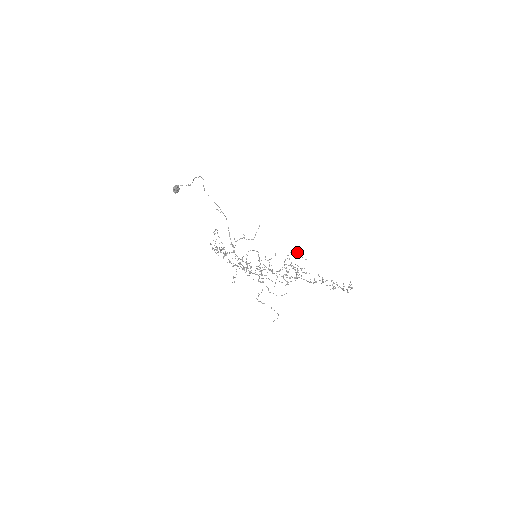
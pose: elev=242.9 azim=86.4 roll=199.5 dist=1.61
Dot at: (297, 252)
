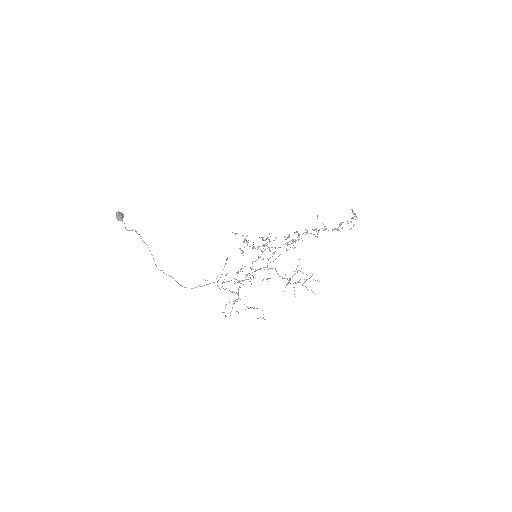
Dot at: occluded
